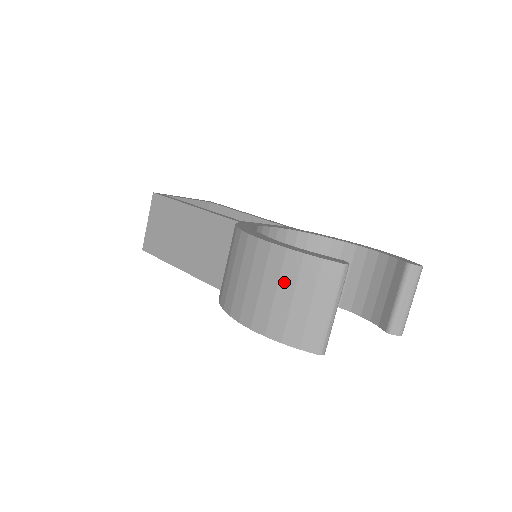
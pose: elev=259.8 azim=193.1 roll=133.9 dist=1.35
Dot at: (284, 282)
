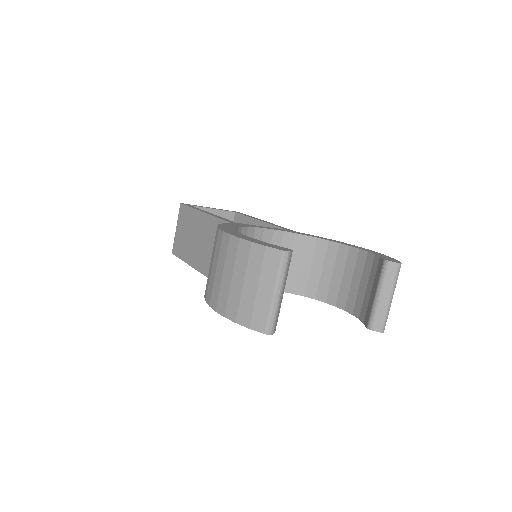
Dot at: (238, 268)
